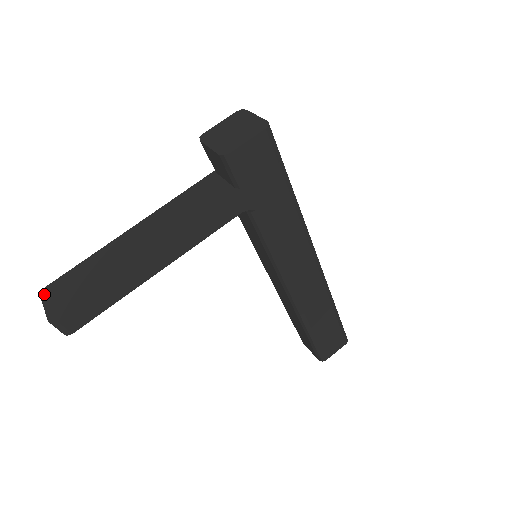
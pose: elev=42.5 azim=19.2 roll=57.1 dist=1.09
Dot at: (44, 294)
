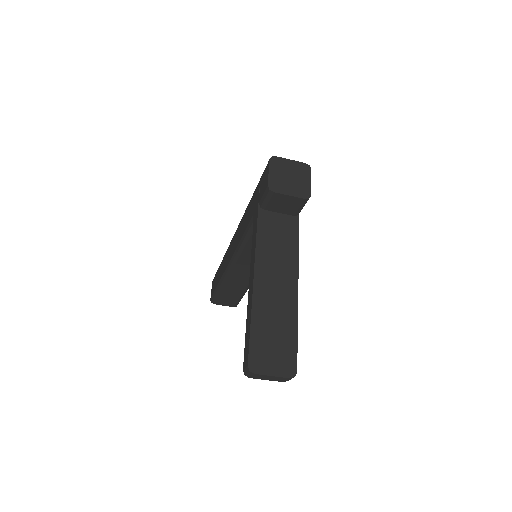
Dot at: (256, 370)
